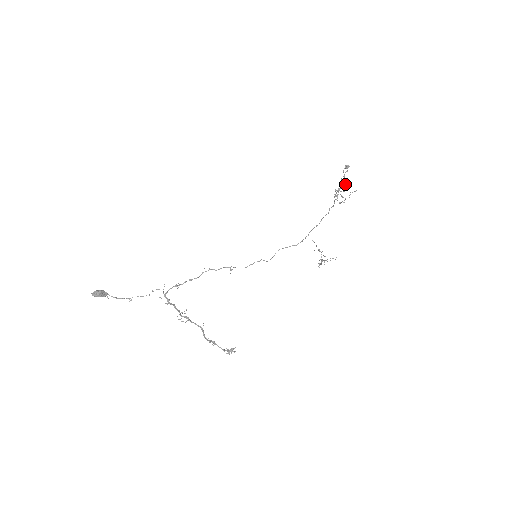
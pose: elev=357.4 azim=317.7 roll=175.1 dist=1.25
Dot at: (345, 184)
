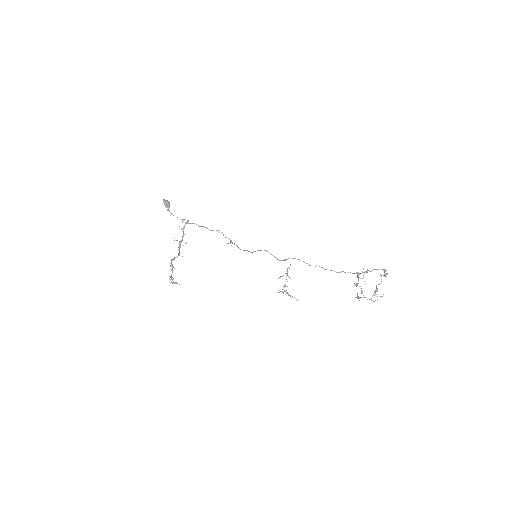
Dot at: occluded
